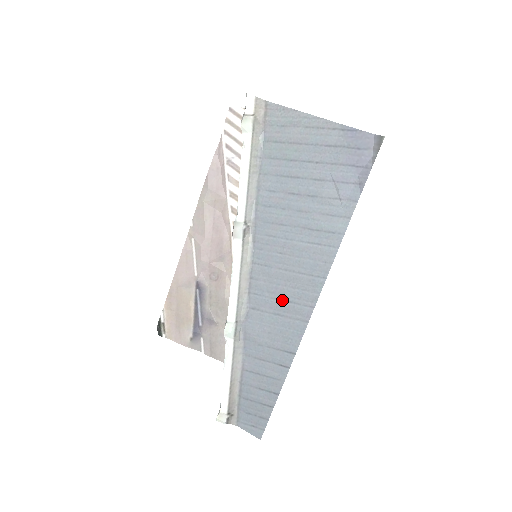
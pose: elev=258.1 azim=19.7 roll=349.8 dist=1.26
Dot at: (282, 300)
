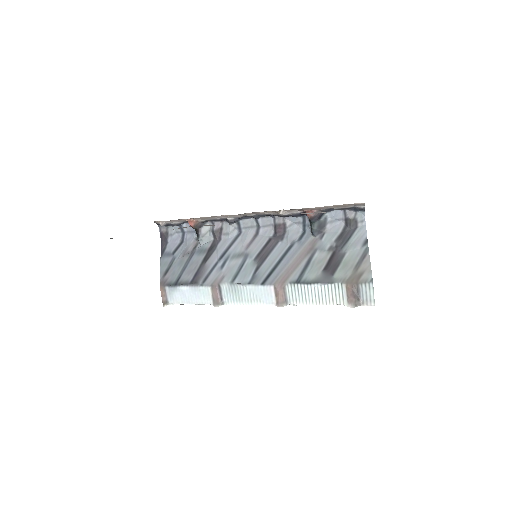
Dot at: occluded
